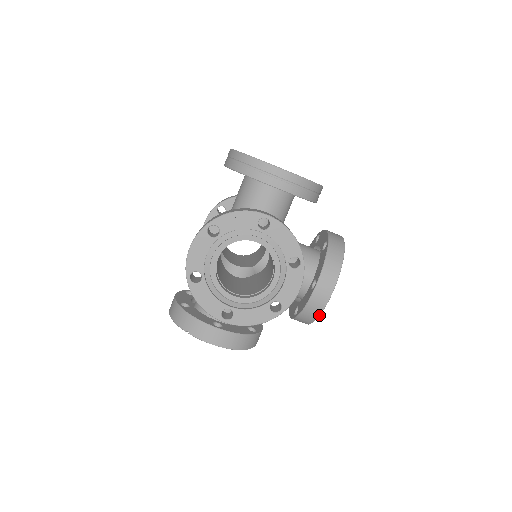
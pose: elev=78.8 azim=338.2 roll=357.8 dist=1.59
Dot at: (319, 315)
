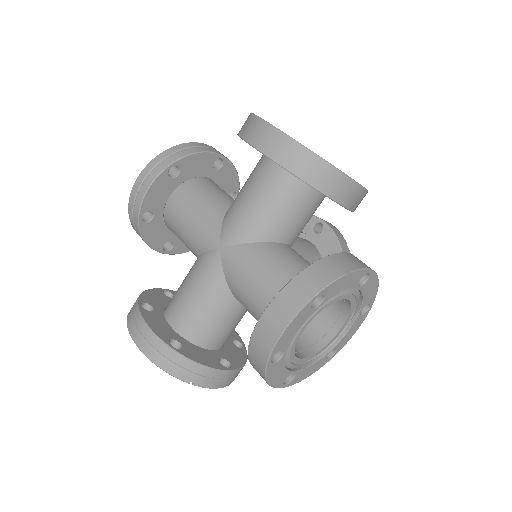
Dot at: (348, 248)
